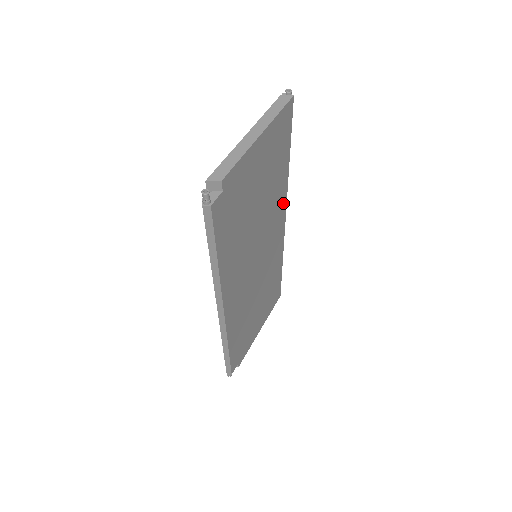
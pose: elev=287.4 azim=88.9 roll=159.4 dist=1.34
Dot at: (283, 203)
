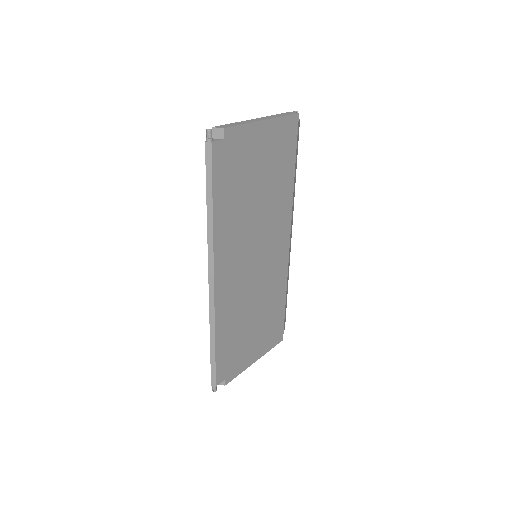
Dot at: (287, 217)
